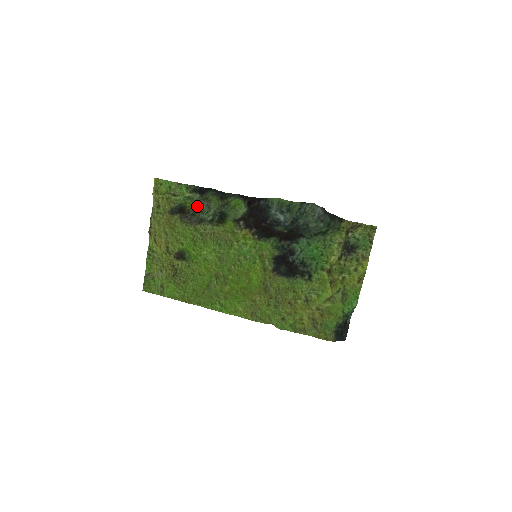
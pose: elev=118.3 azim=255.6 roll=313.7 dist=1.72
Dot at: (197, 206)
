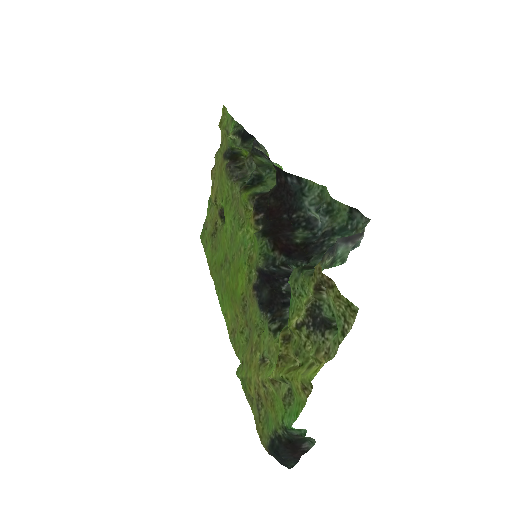
Dot at: (247, 157)
